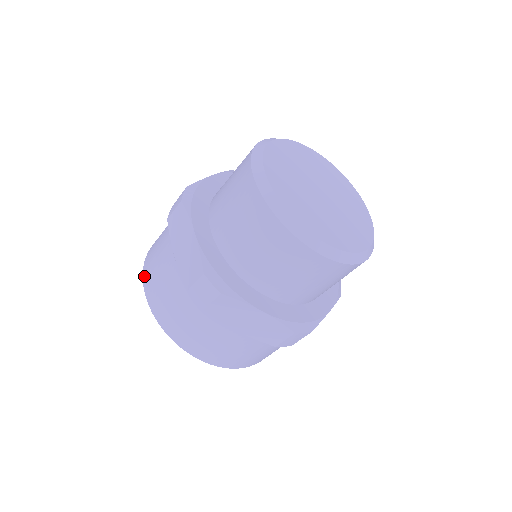
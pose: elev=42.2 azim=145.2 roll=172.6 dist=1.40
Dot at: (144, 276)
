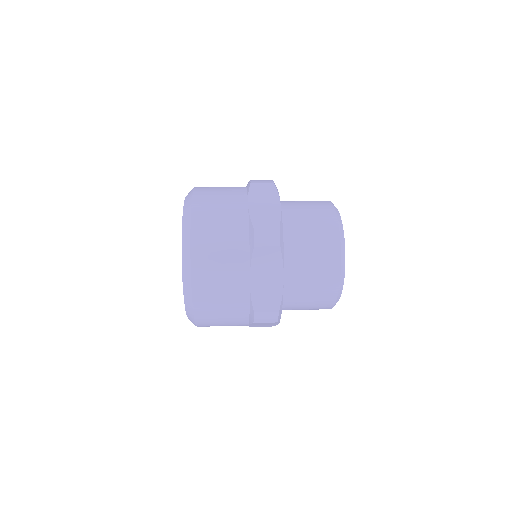
Dot at: (195, 267)
